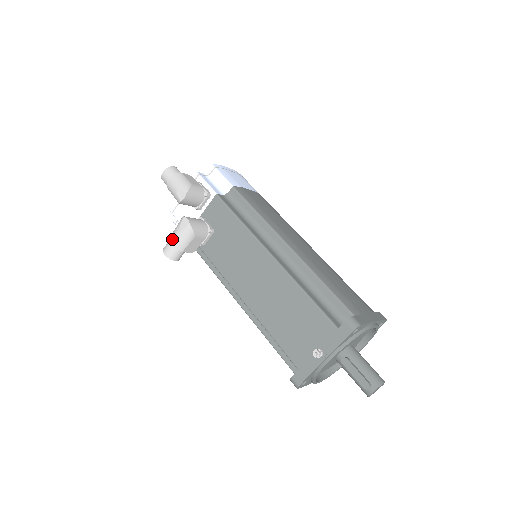
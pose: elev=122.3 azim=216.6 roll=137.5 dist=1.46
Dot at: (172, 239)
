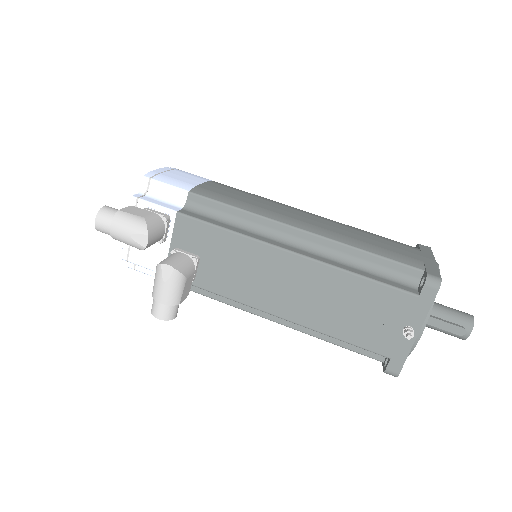
Dot at: (159, 297)
